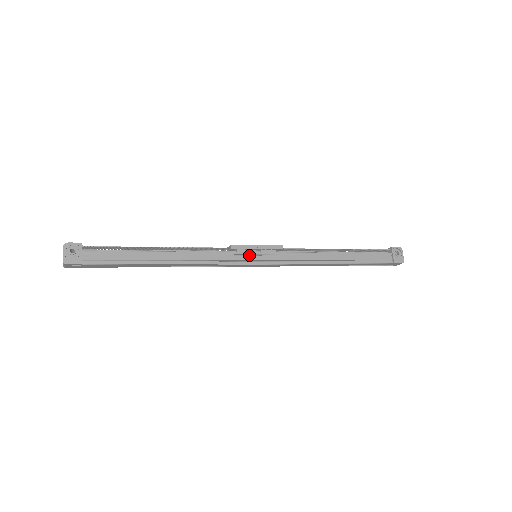
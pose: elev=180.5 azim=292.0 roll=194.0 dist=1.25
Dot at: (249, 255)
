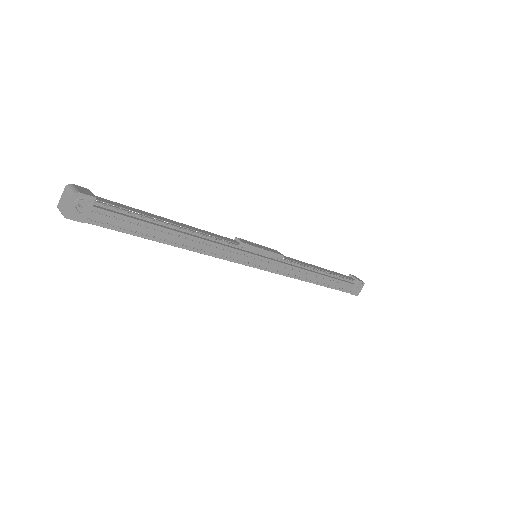
Dot at: (252, 257)
